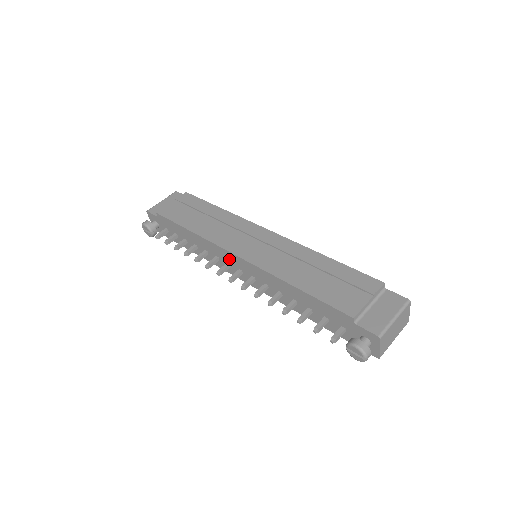
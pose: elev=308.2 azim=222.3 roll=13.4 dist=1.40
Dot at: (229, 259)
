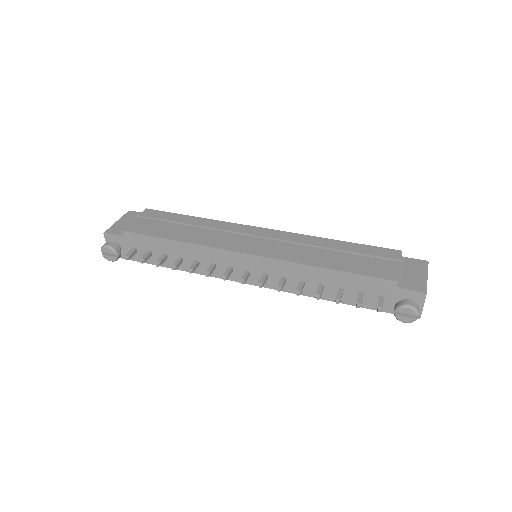
Dot at: (233, 261)
